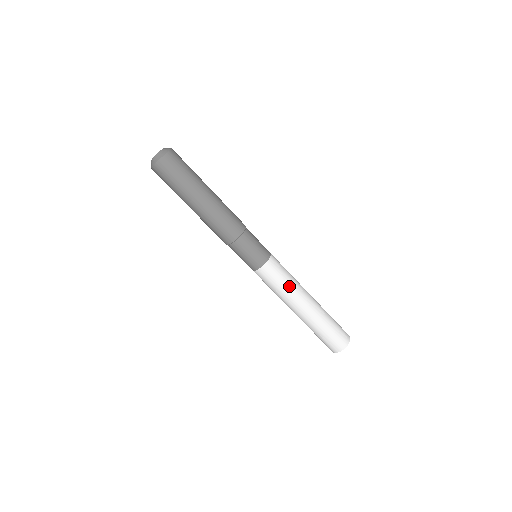
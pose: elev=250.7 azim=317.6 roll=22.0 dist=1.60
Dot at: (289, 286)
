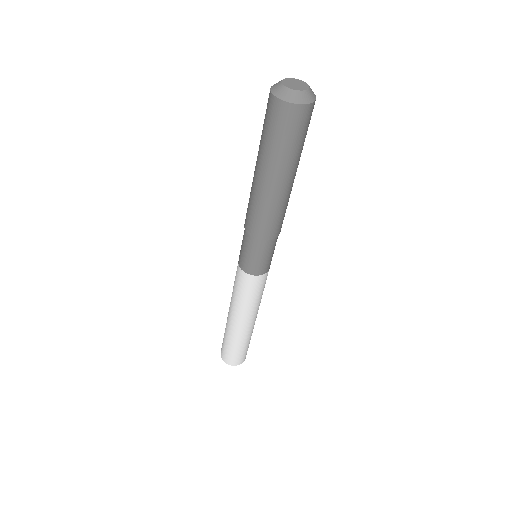
Dot at: (258, 301)
